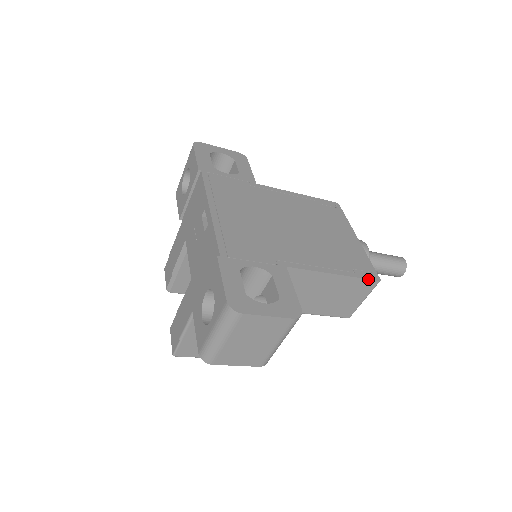
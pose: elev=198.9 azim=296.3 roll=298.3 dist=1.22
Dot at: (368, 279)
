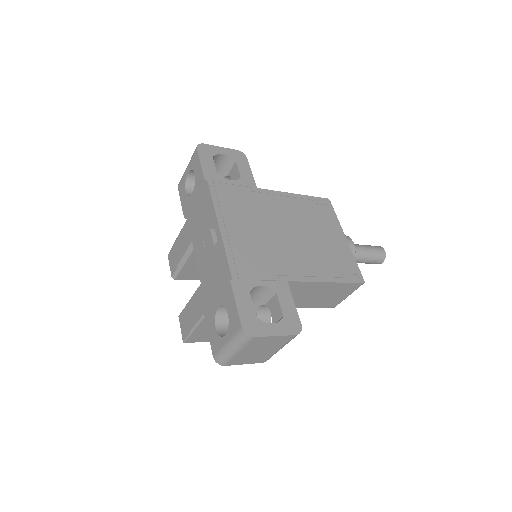
Dot at: (354, 283)
